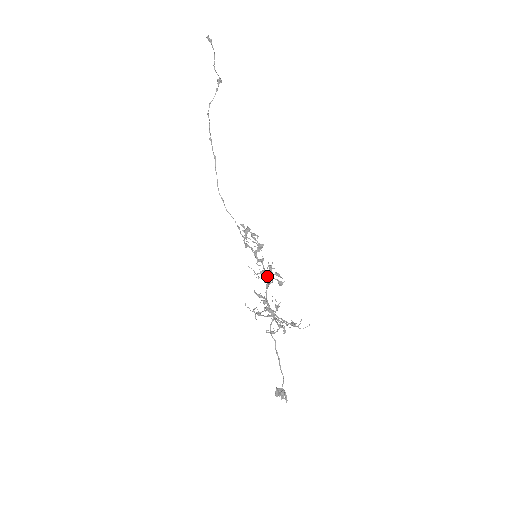
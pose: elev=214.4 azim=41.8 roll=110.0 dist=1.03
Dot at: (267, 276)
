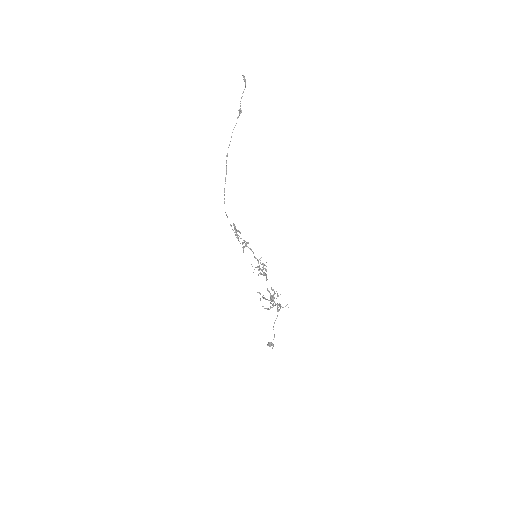
Dot at: occluded
